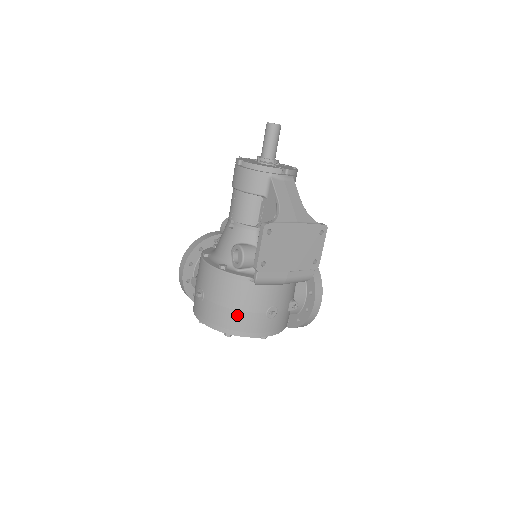
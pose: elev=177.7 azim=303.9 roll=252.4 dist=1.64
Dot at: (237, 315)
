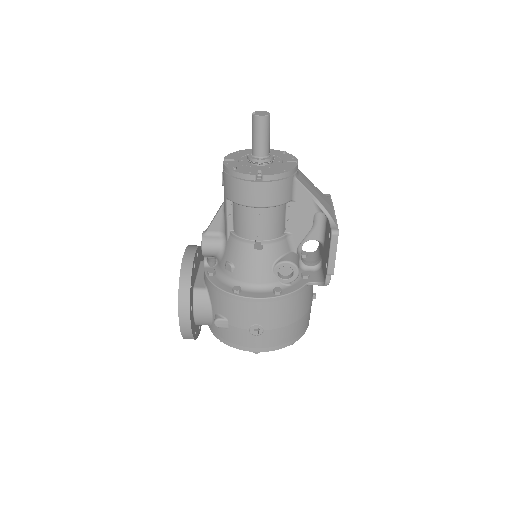
Dot at: (301, 321)
